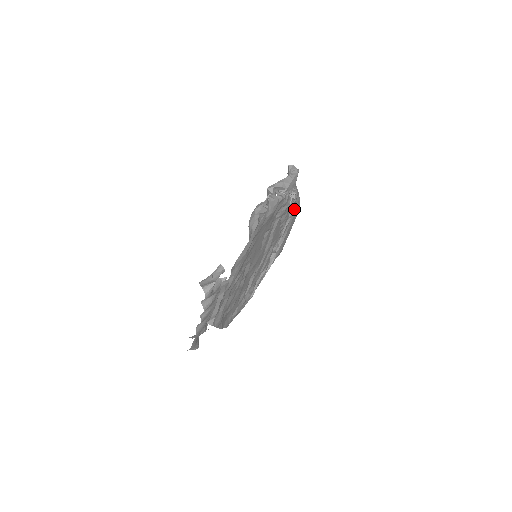
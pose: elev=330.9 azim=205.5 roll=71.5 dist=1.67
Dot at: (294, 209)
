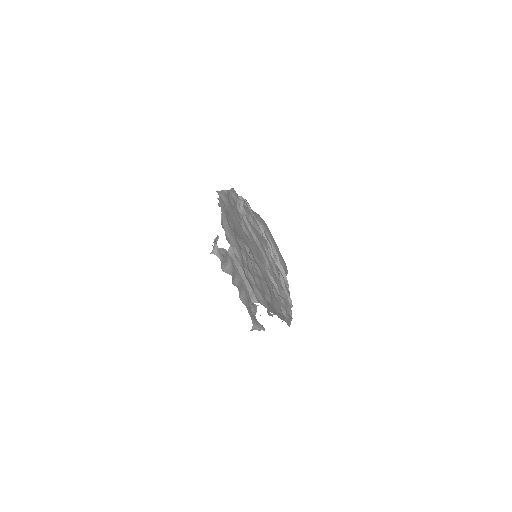
Dot at: (258, 219)
